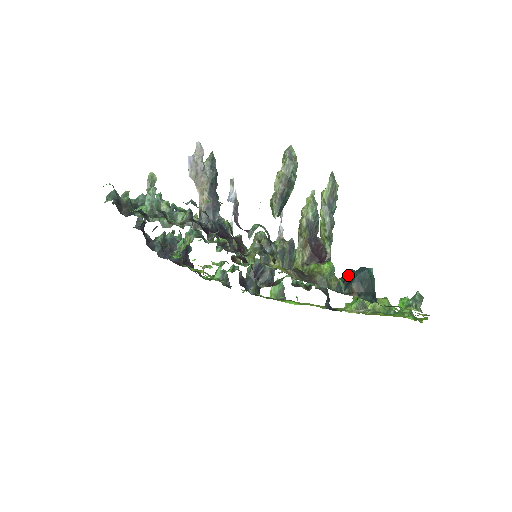
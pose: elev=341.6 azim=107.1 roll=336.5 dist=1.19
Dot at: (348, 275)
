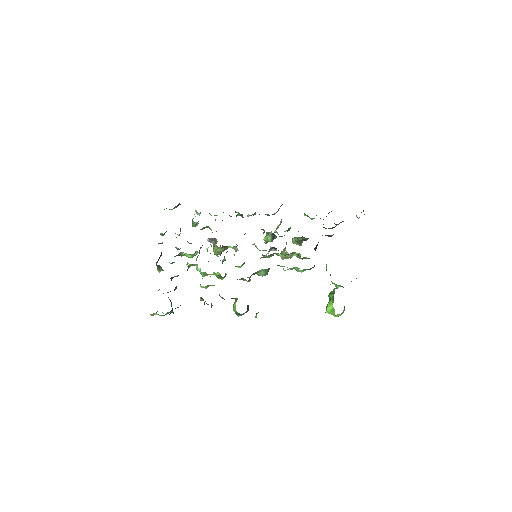
Dot at: occluded
